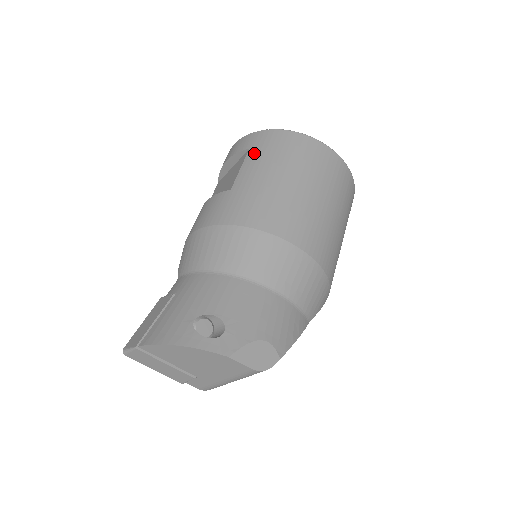
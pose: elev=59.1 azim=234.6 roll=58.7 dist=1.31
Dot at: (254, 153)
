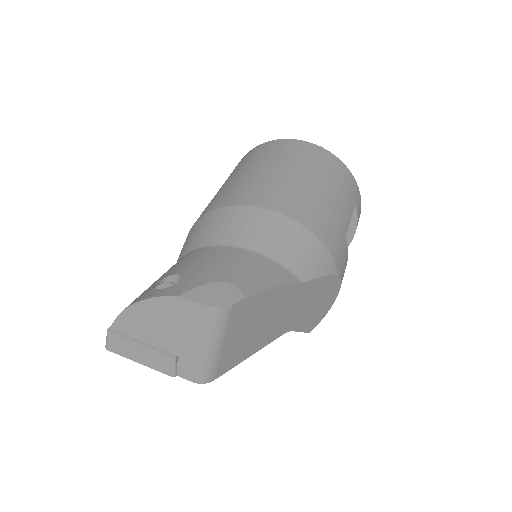
Dot at: (236, 168)
